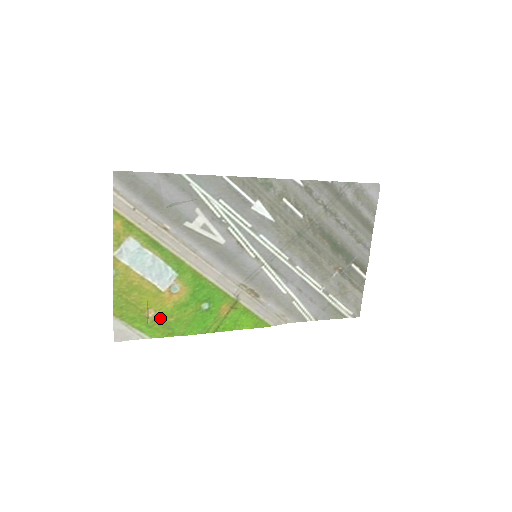
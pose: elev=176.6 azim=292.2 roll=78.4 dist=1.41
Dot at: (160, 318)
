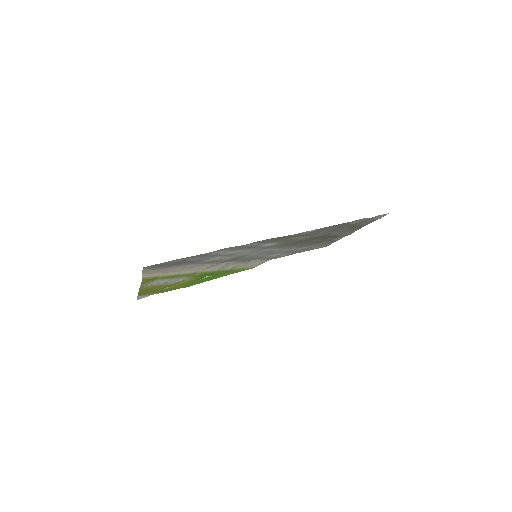
Dot at: (172, 288)
